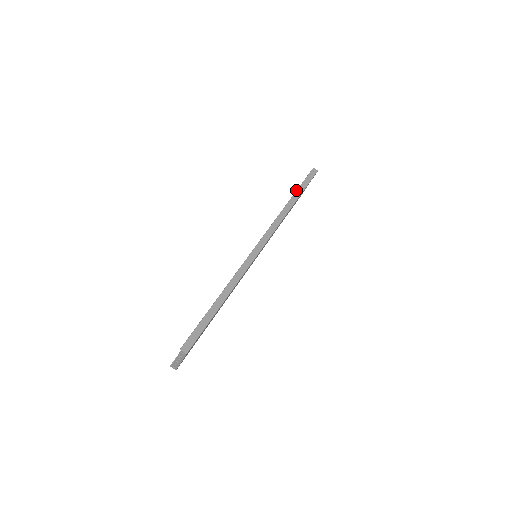
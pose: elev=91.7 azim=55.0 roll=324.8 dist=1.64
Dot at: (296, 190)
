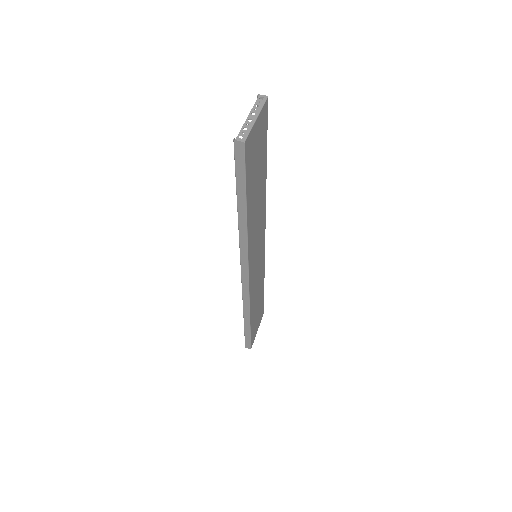
Dot at: occluded
